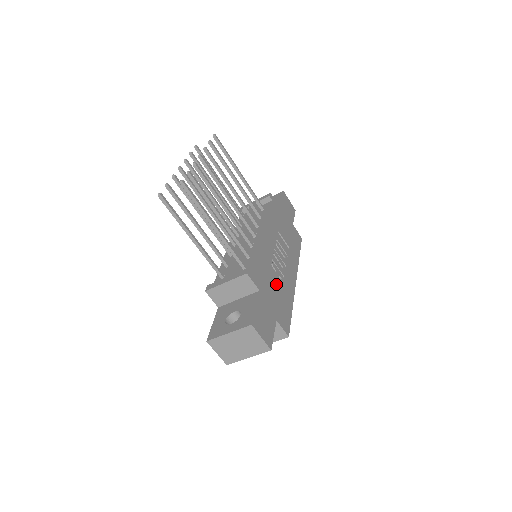
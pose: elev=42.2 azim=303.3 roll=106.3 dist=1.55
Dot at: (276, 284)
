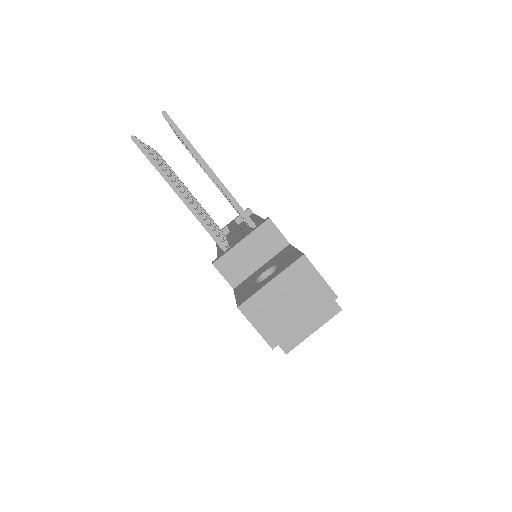
Dot at: occluded
